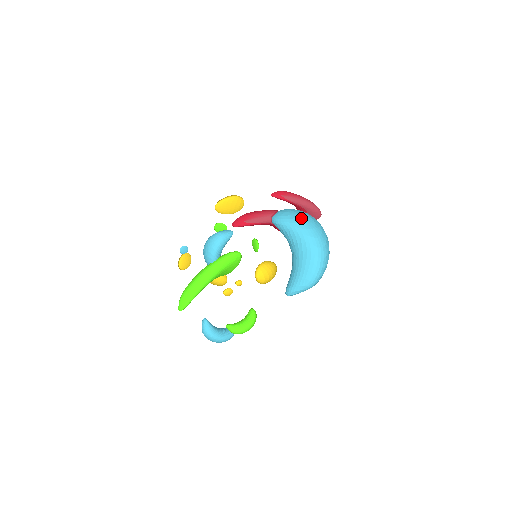
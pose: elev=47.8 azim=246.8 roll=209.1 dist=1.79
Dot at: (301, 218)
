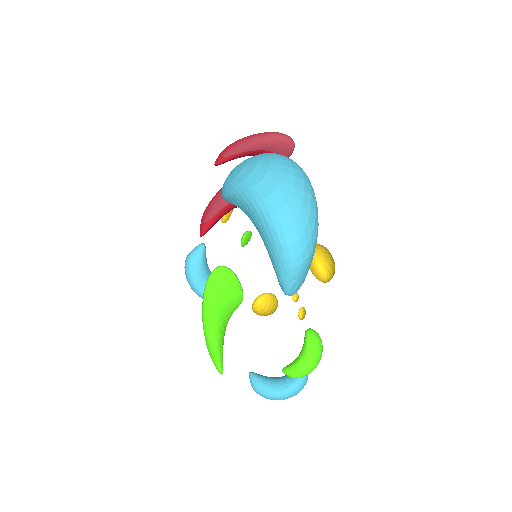
Dot at: (237, 170)
